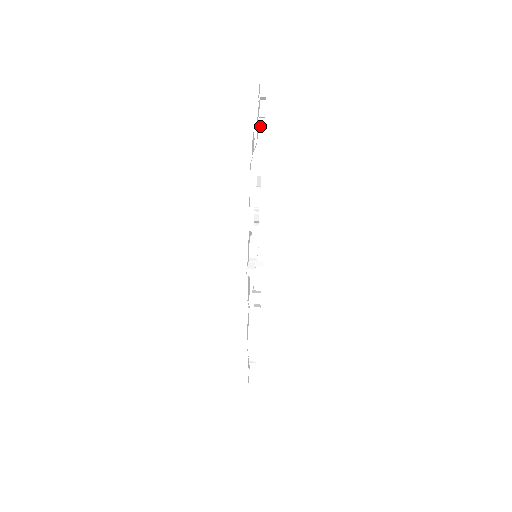
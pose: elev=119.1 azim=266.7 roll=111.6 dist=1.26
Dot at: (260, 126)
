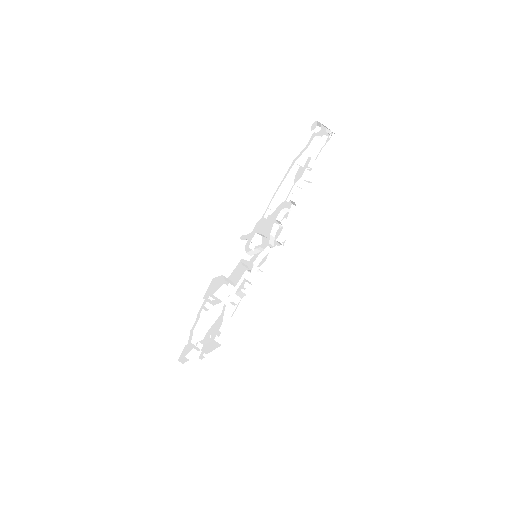
Dot at: (315, 130)
